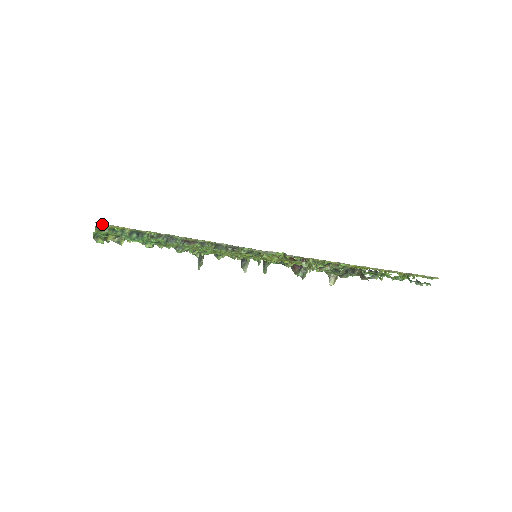
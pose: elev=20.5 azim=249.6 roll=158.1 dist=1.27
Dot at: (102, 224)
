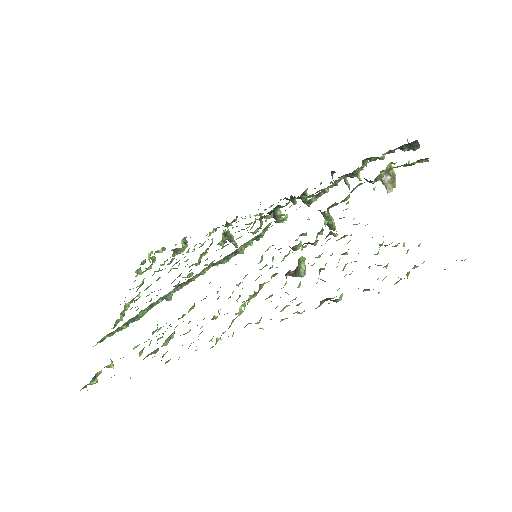
Dot at: (97, 343)
